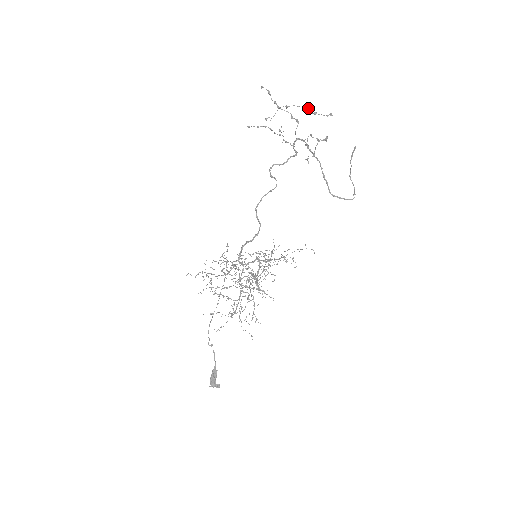
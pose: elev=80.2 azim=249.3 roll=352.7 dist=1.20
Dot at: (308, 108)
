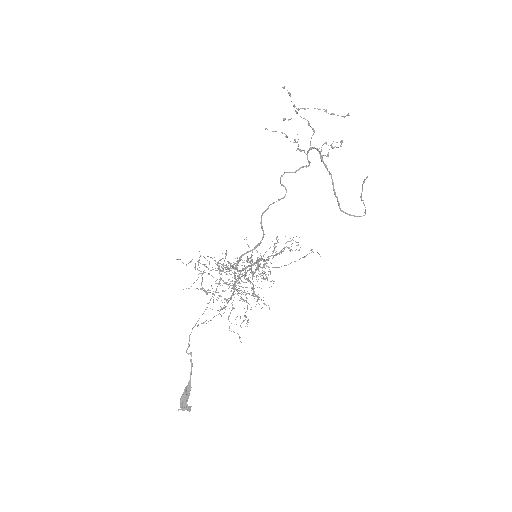
Dot at: (326, 110)
